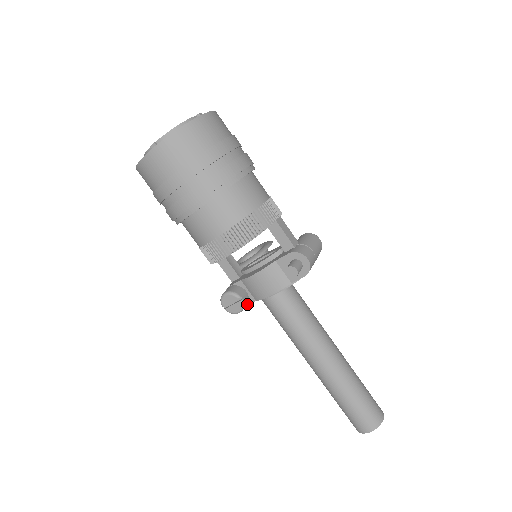
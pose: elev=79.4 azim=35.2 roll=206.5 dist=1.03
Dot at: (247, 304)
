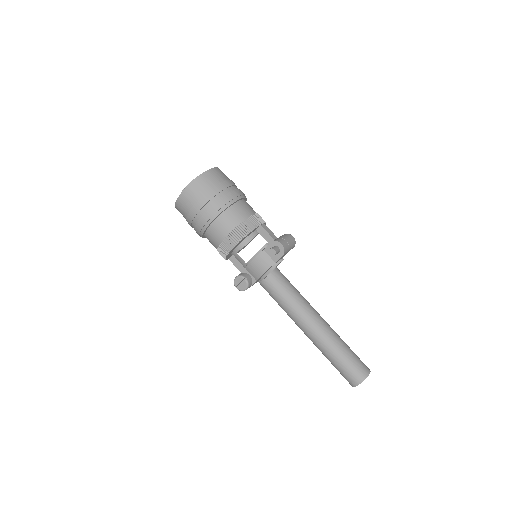
Dot at: (252, 285)
